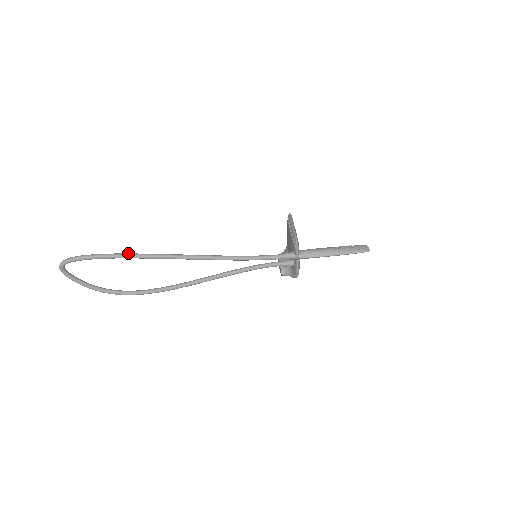
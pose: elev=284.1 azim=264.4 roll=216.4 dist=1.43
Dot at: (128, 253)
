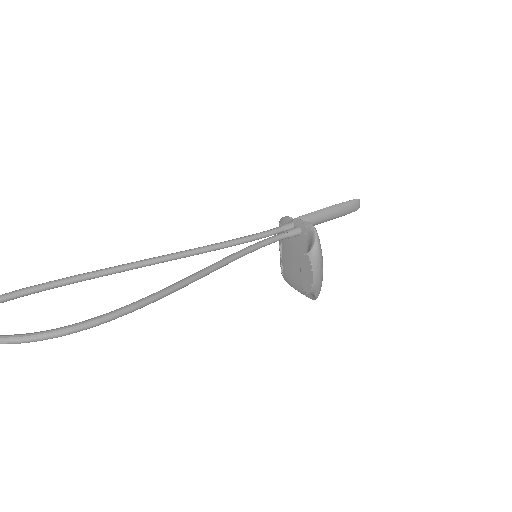
Dot at: (70, 281)
